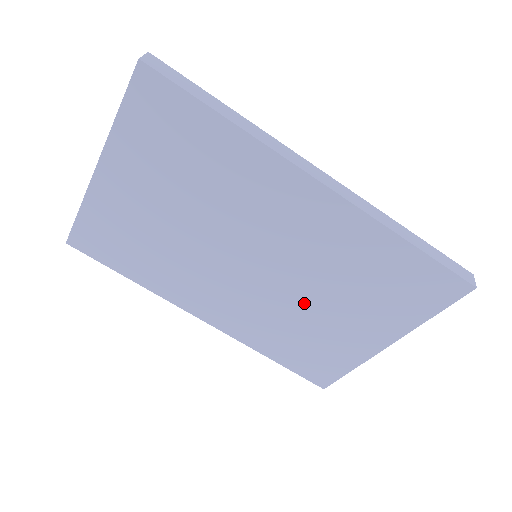
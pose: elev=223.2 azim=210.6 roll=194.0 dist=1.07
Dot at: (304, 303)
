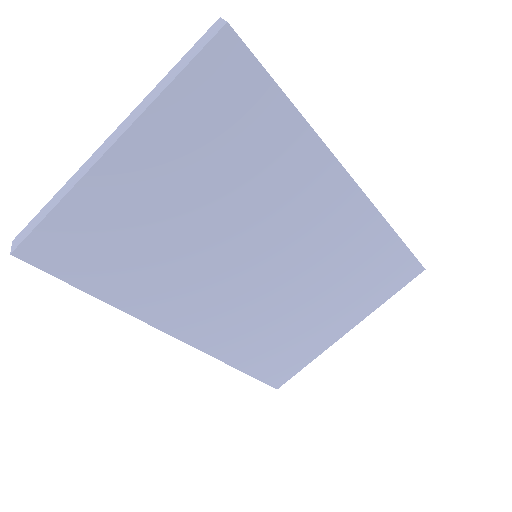
Dot at: (293, 301)
